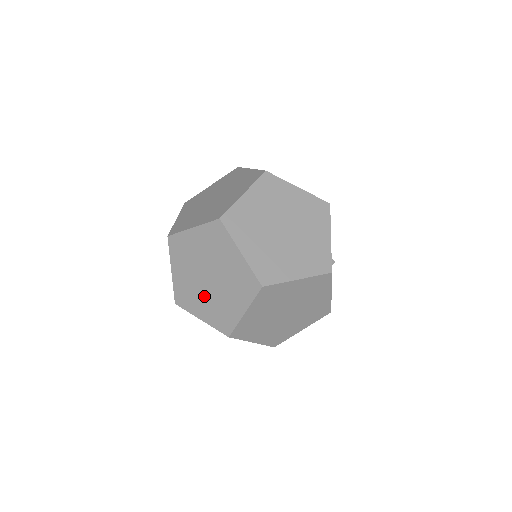
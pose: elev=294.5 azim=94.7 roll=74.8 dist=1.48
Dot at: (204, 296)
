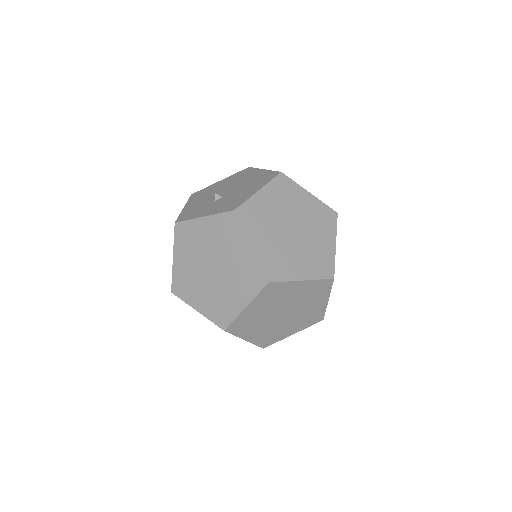
Dot at: occluded
